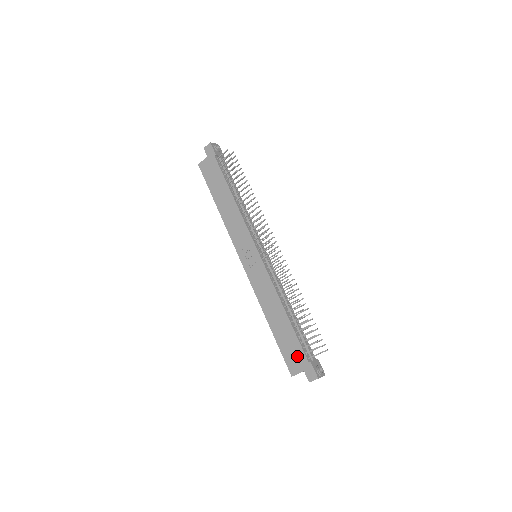
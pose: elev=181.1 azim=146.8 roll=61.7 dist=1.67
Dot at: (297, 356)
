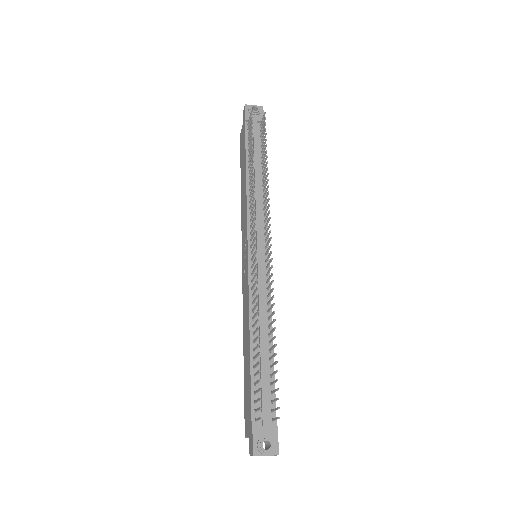
Dot at: (248, 411)
